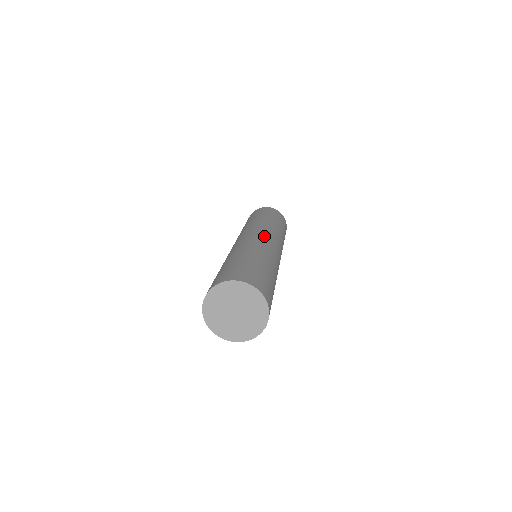
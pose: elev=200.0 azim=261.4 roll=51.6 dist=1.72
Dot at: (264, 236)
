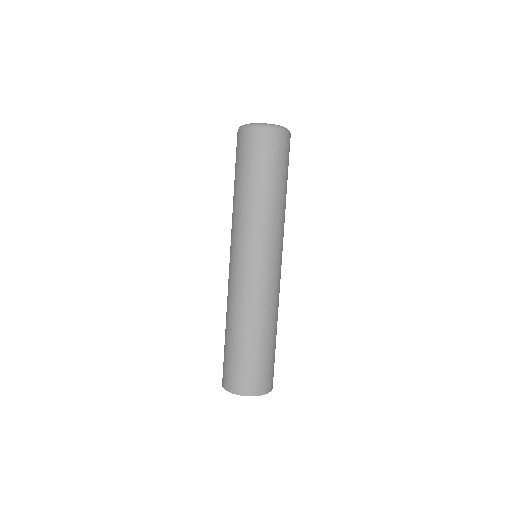
Dot at: (248, 267)
